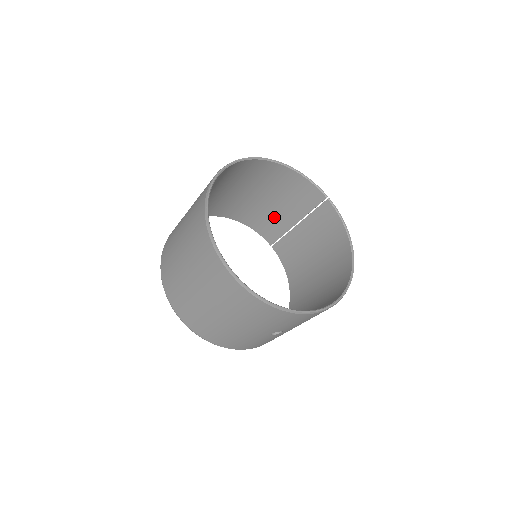
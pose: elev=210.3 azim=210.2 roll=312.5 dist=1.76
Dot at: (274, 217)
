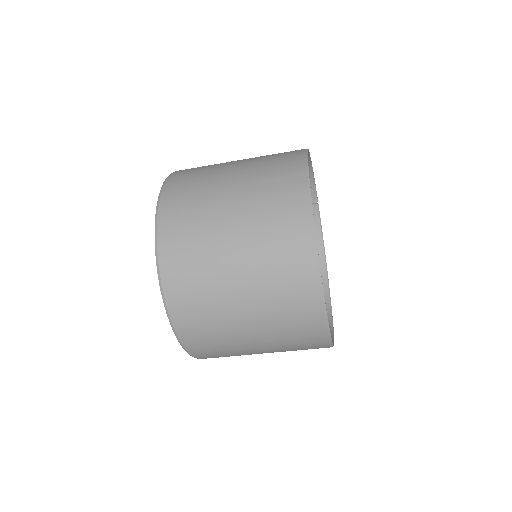
Dot at: occluded
